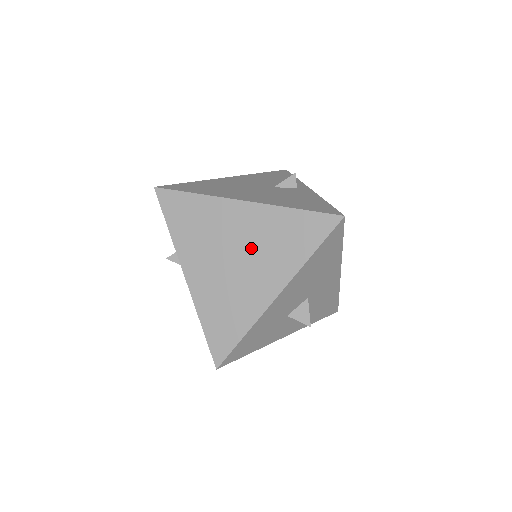
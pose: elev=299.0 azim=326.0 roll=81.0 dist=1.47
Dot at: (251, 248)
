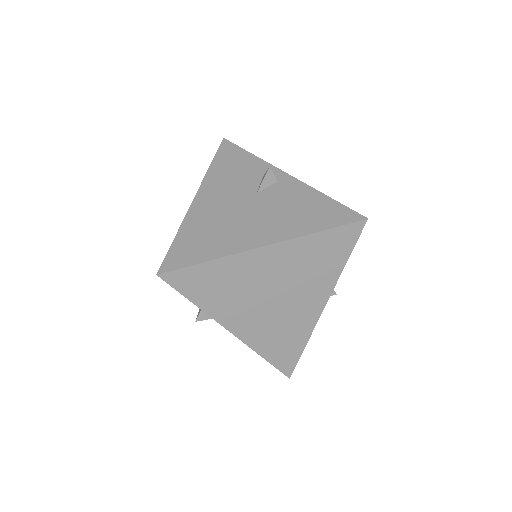
Dot at: (288, 282)
